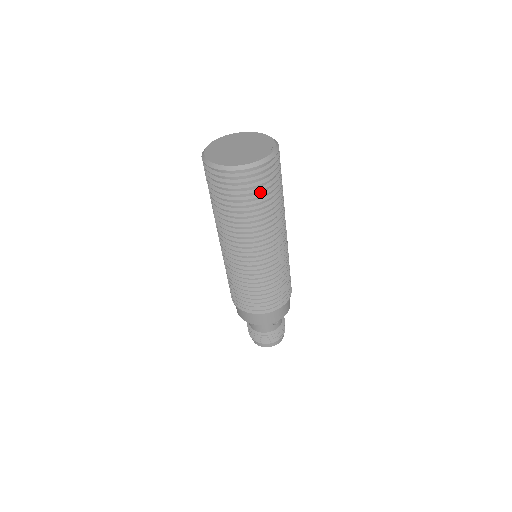
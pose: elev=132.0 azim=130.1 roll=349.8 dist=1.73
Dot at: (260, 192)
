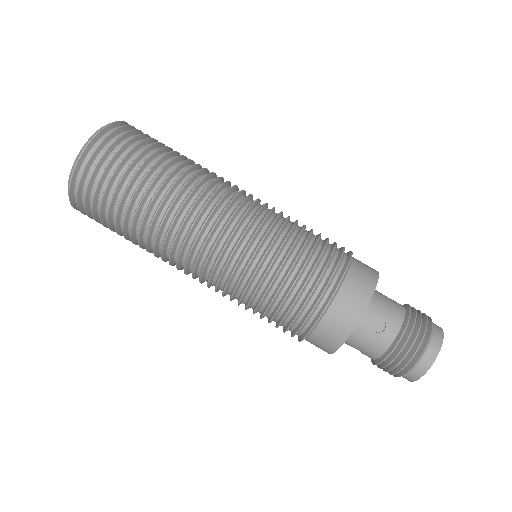
Dot at: occluded
